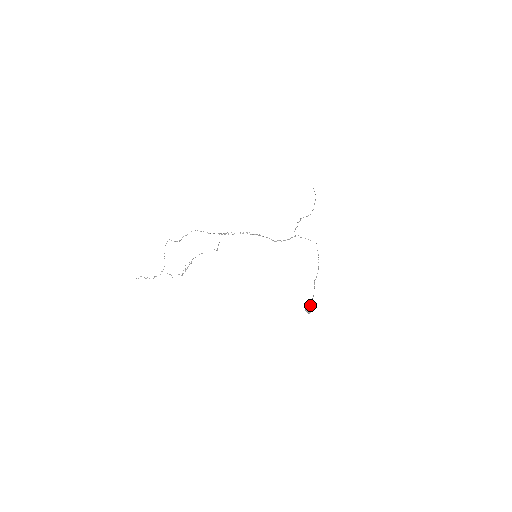
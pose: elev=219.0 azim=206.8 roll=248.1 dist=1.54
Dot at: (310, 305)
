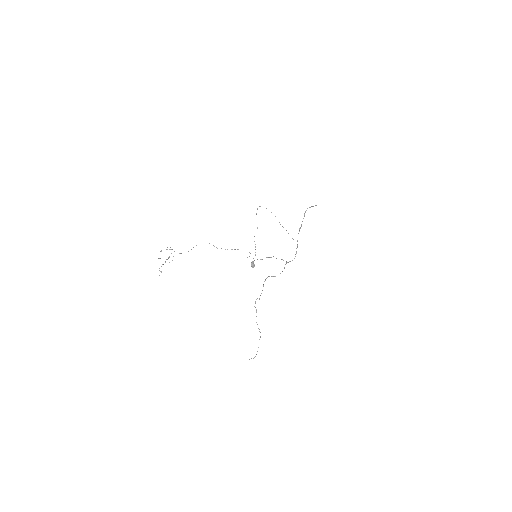
Dot at: occluded
